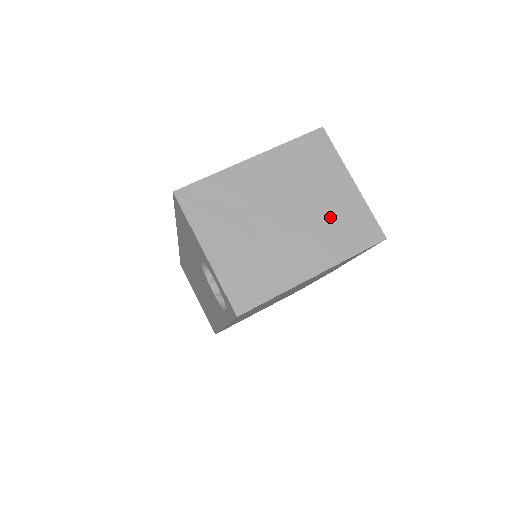
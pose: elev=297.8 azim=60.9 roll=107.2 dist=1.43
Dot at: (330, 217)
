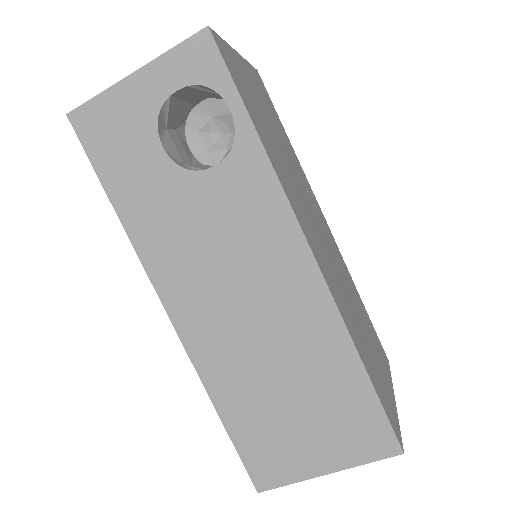
Dot at: occluded
